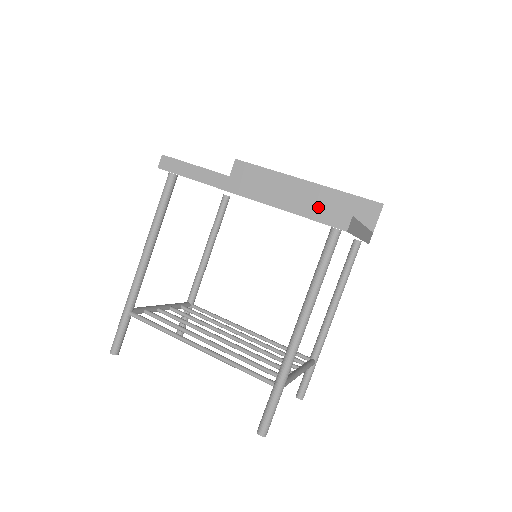
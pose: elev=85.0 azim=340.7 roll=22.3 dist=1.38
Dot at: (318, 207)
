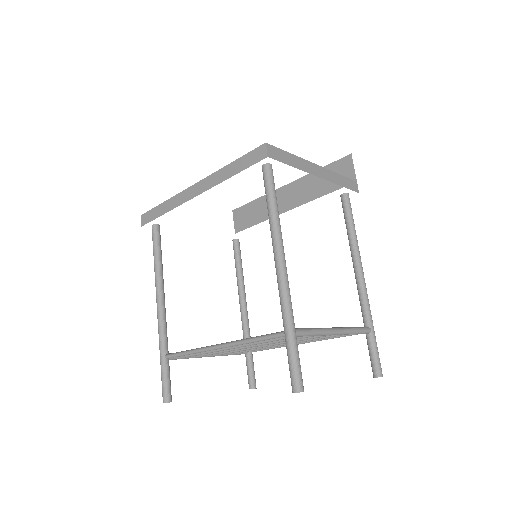
Dot at: (241, 159)
